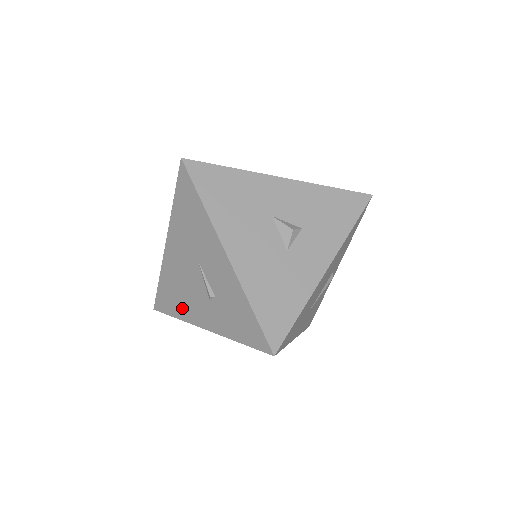
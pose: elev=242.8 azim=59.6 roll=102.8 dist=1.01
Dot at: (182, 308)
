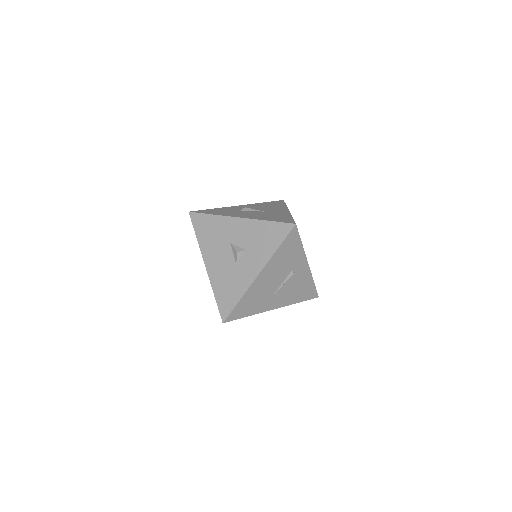
Dot at: occluded
